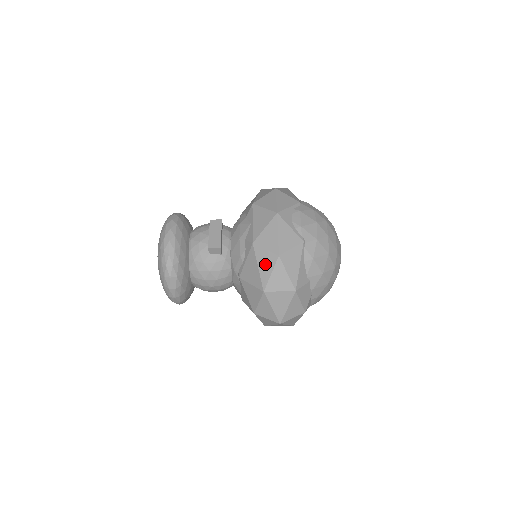
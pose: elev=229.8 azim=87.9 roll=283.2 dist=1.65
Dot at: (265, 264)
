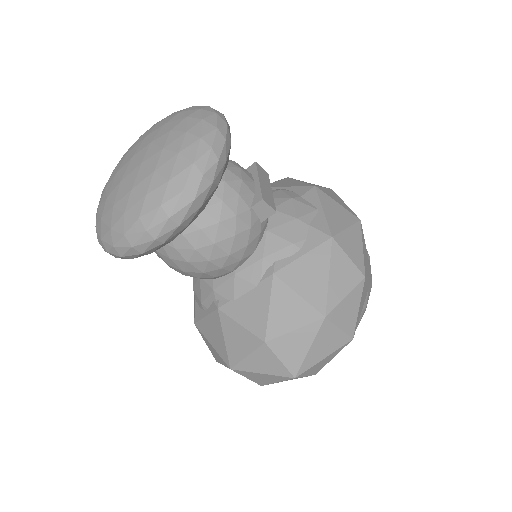
Dot at: (342, 277)
